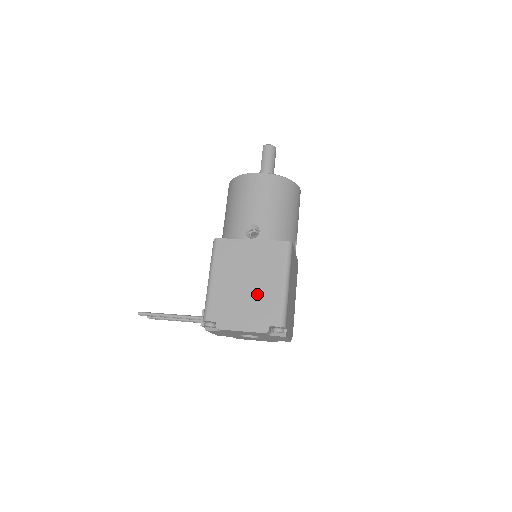
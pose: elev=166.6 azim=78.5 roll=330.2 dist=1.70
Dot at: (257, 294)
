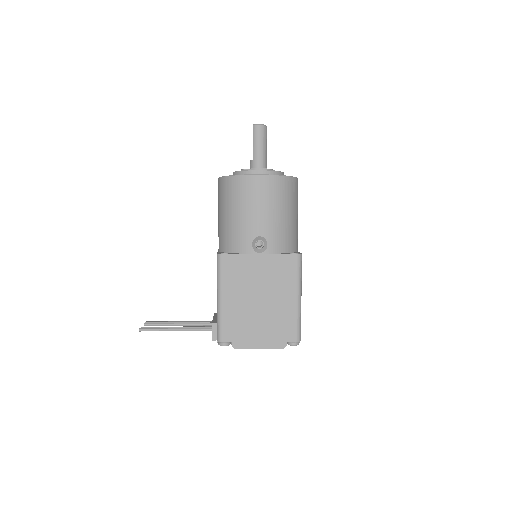
Dot at: (271, 312)
